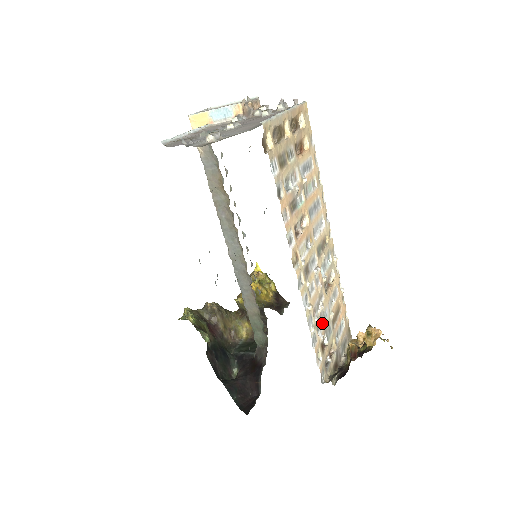
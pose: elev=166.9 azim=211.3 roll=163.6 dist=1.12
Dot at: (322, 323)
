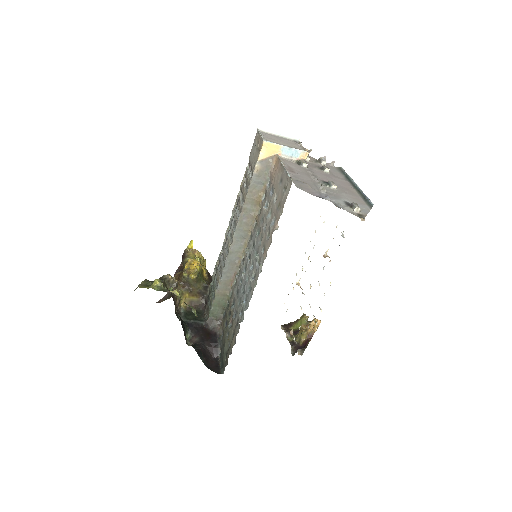
Dot at: occluded
